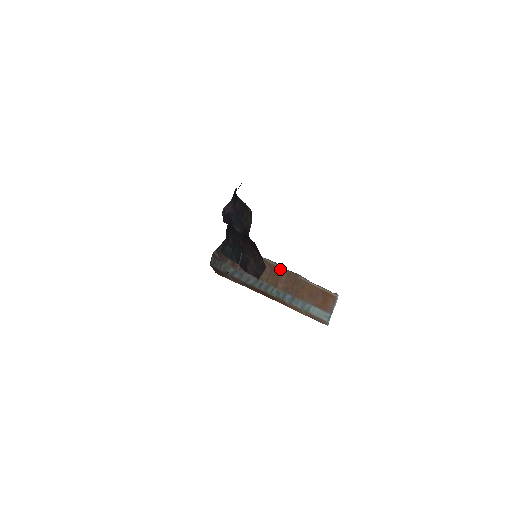
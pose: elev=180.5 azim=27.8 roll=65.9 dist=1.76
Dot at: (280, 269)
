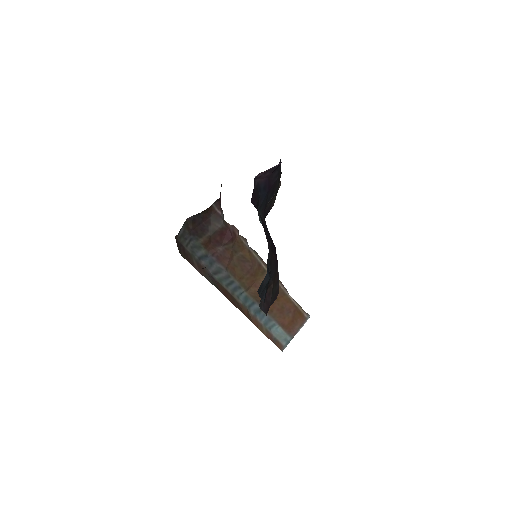
Dot at: (262, 268)
